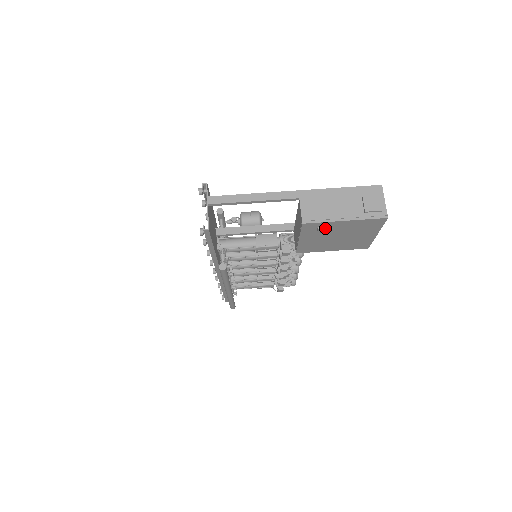
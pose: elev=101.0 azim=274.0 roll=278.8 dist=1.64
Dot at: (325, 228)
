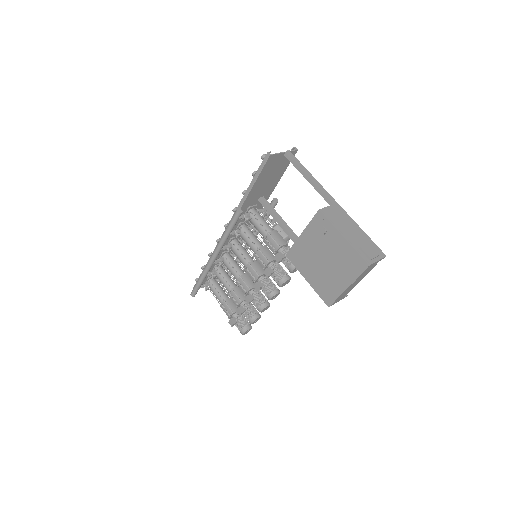
Dot at: (326, 234)
